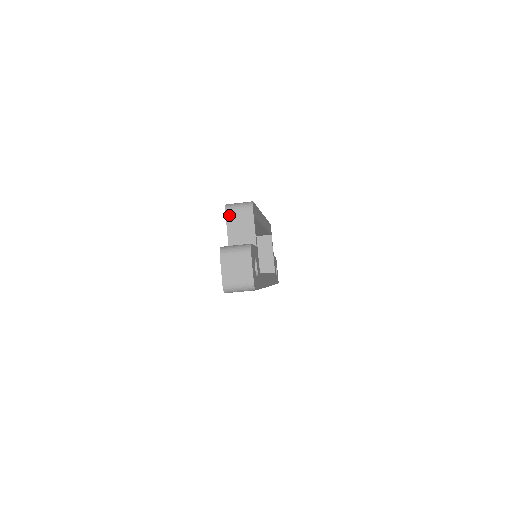
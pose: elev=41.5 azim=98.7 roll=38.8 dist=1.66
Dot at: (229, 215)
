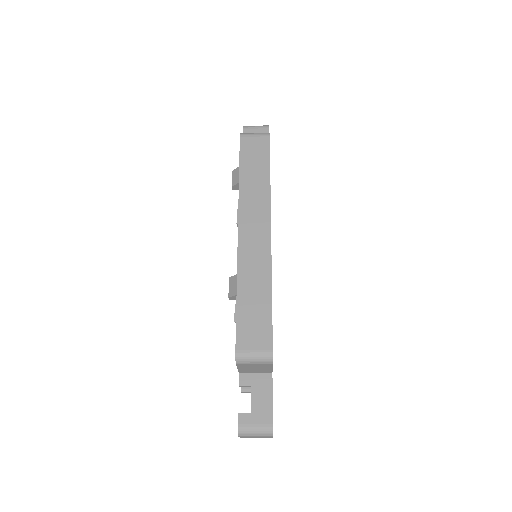
Dot at: (241, 365)
